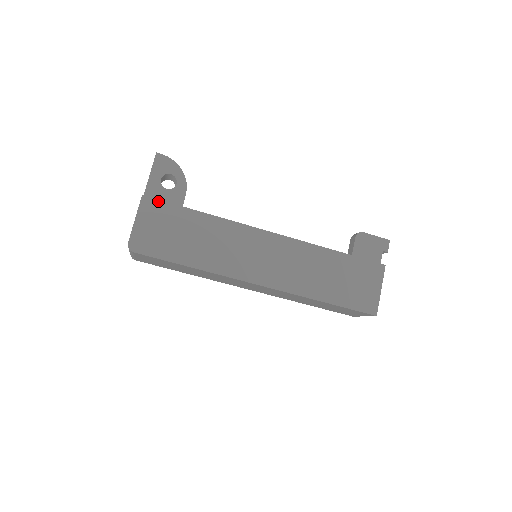
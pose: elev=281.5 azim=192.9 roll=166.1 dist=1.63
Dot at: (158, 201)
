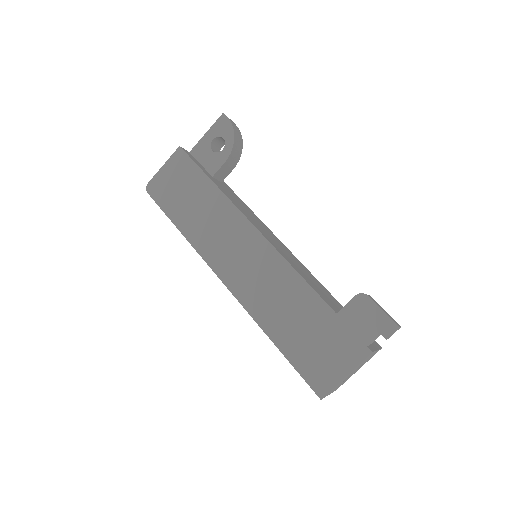
Dot at: (188, 157)
